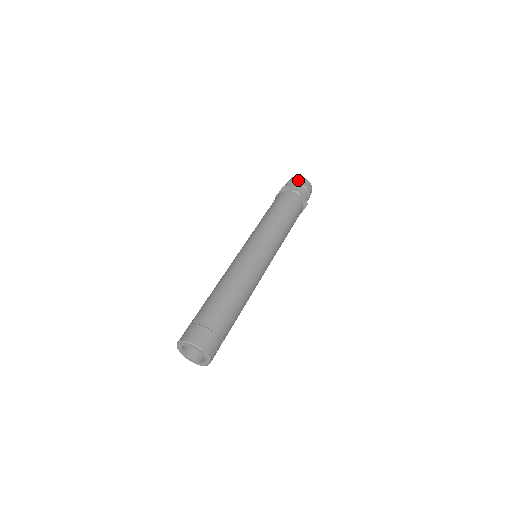
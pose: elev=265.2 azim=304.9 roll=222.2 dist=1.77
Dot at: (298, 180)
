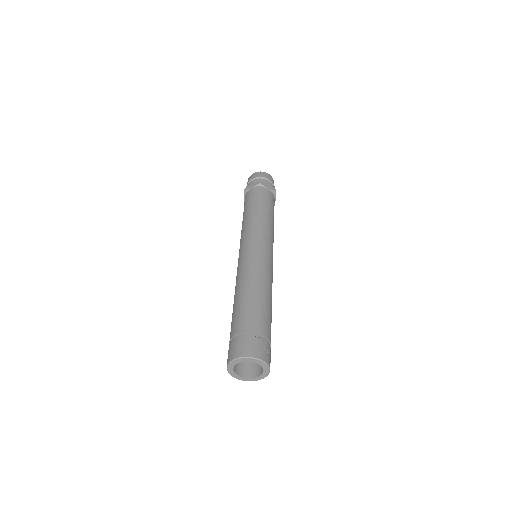
Dot at: (254, 176)
